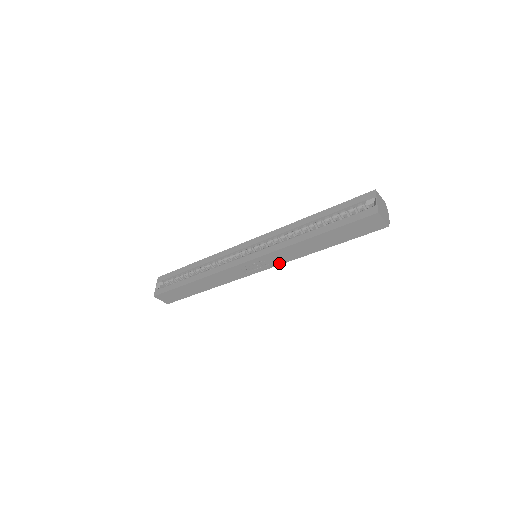
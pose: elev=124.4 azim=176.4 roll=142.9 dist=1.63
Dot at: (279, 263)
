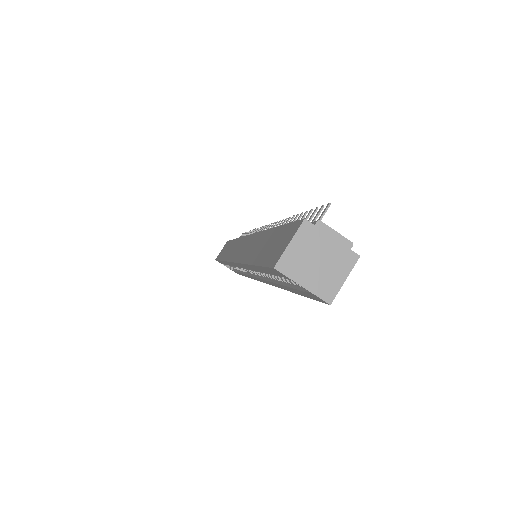
Dot at: occluded
